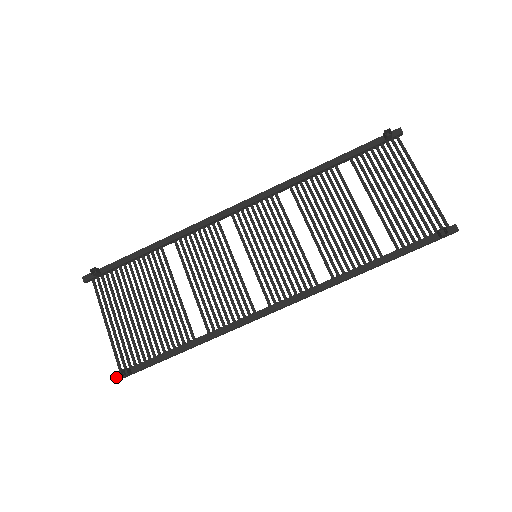
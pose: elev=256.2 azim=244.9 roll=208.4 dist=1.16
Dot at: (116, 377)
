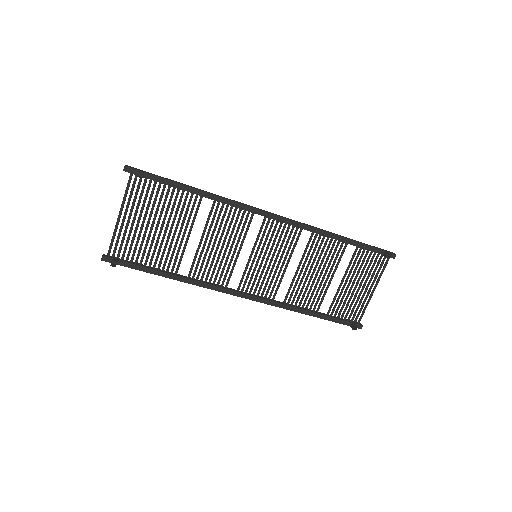
Dot at: (103, 258)
